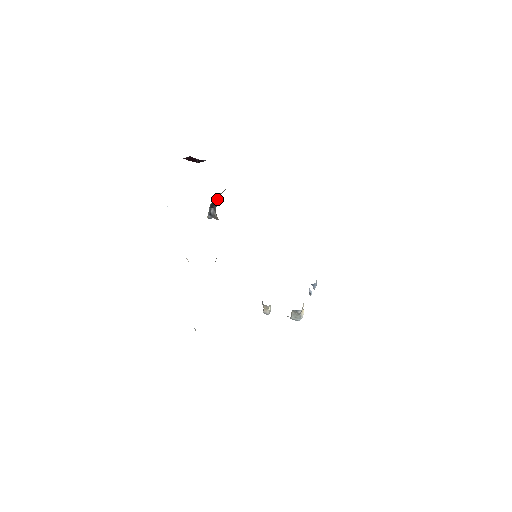
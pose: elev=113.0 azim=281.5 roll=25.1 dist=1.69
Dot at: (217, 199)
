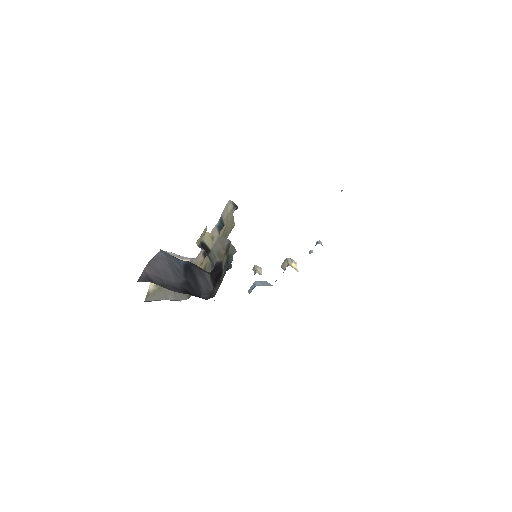
Dot at: (213, 263)
